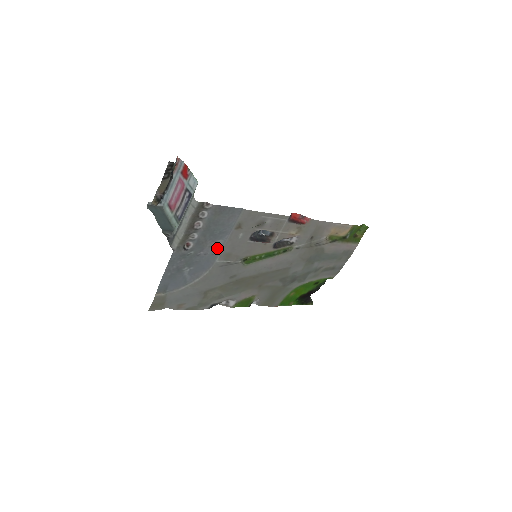
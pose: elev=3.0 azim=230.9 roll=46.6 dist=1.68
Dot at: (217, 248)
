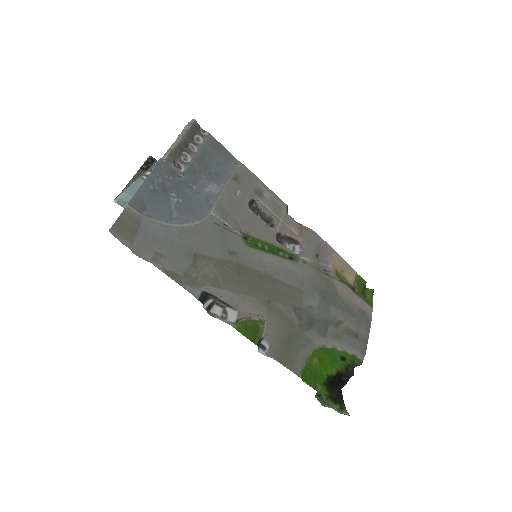
Dot at: (212, 195)
